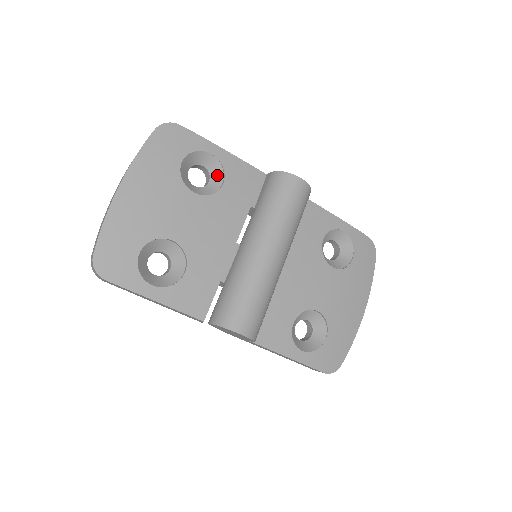
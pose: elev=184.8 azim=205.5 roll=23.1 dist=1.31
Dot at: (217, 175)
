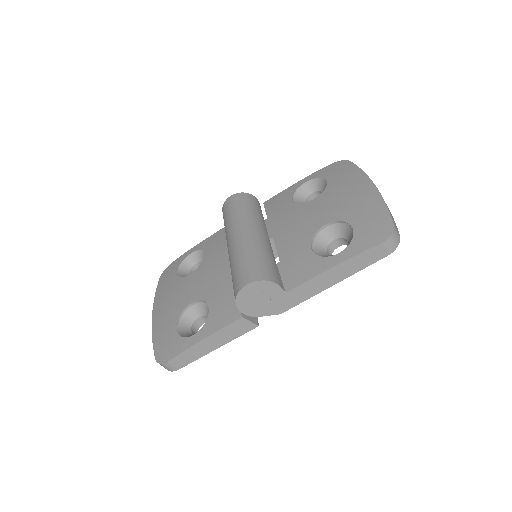
Dot at: (203, 257)
